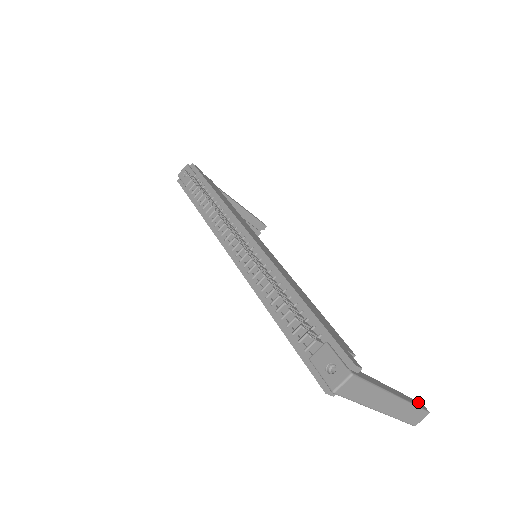
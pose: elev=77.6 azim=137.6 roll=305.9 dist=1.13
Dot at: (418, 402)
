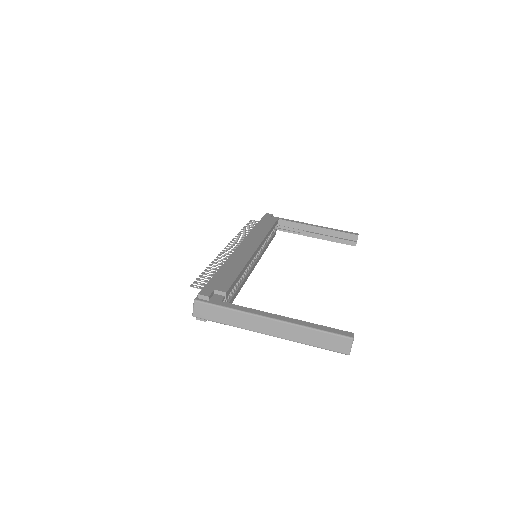
Dot at: (338, 330)
